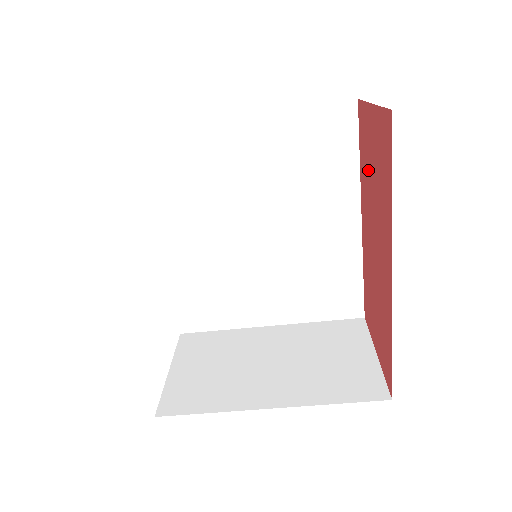
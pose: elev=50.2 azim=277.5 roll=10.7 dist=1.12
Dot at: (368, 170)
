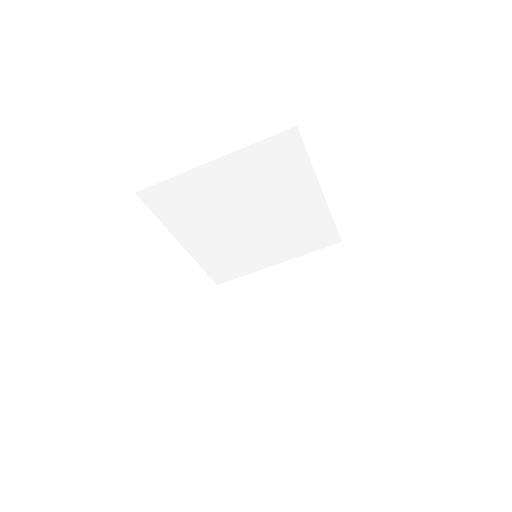
Dot at: occluded
